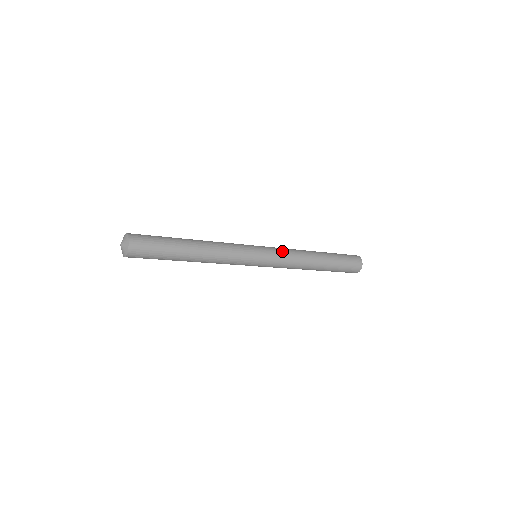
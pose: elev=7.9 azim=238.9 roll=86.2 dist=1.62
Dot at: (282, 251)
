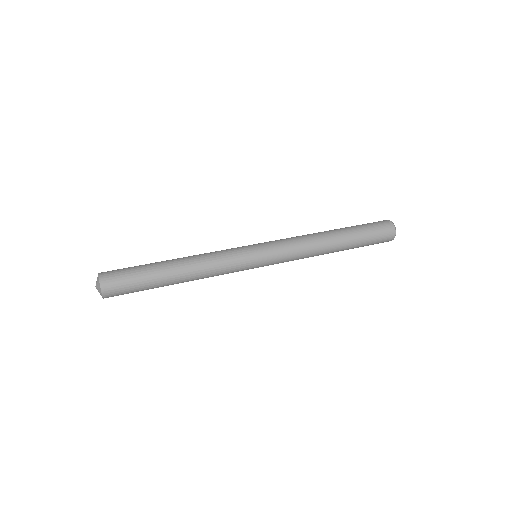
Dot at: (284, 241)
